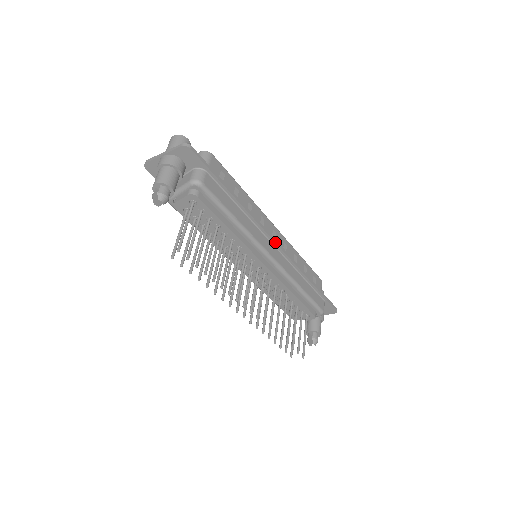
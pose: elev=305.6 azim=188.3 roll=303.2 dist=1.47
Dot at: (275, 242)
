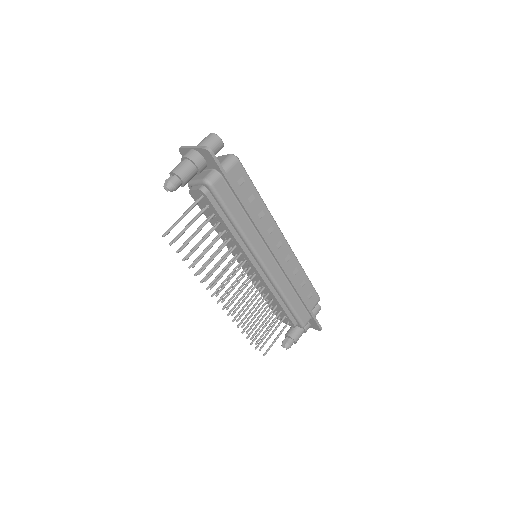
Dot at: (273, 253)
